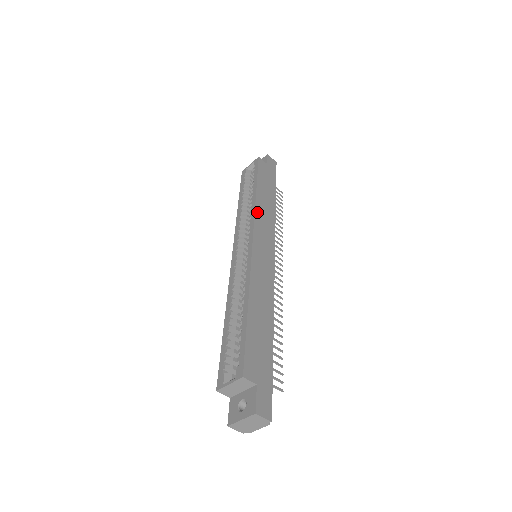
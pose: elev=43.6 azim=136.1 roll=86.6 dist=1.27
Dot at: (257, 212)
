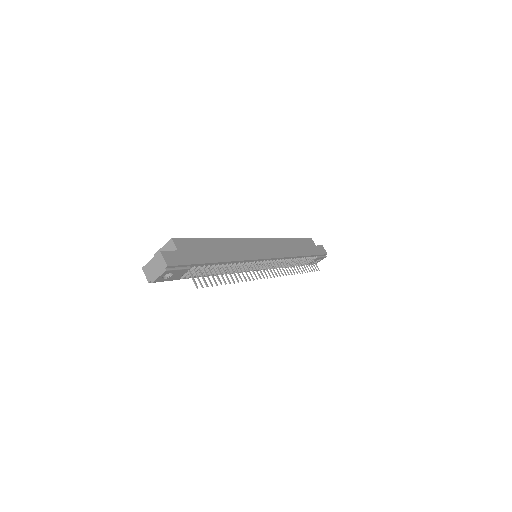
Dot at: (277, 240)
